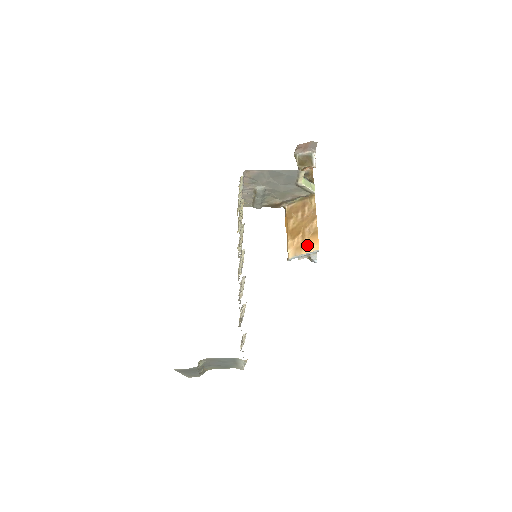
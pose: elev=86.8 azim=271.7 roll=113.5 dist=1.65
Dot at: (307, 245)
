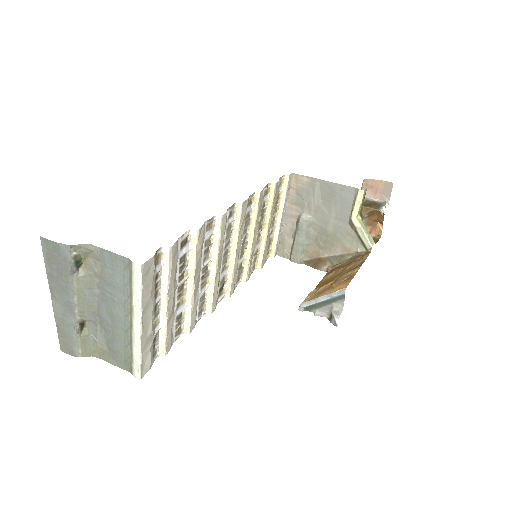
Dot at: (333, 288)
